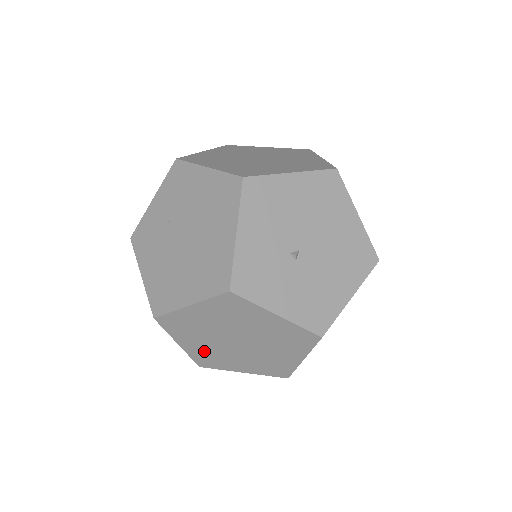
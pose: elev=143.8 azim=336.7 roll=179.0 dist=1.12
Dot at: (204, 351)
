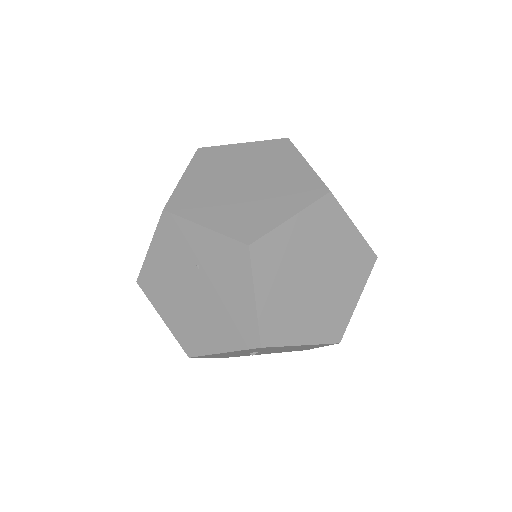
Dot at: occluded
